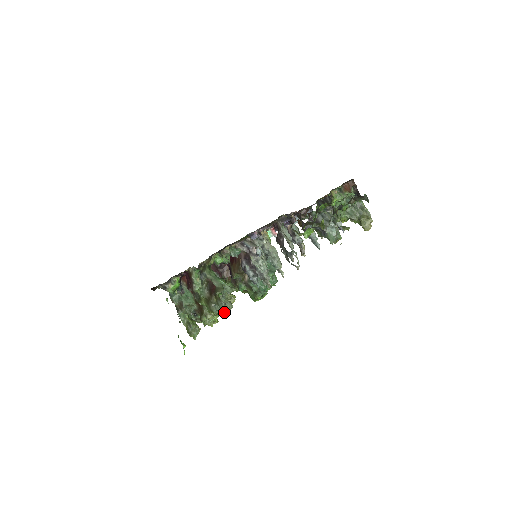
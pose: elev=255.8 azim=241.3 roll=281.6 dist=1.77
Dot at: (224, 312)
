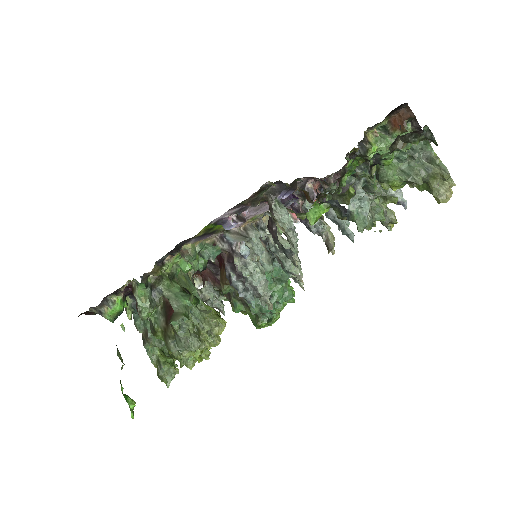
Dot at: (208, 346)
